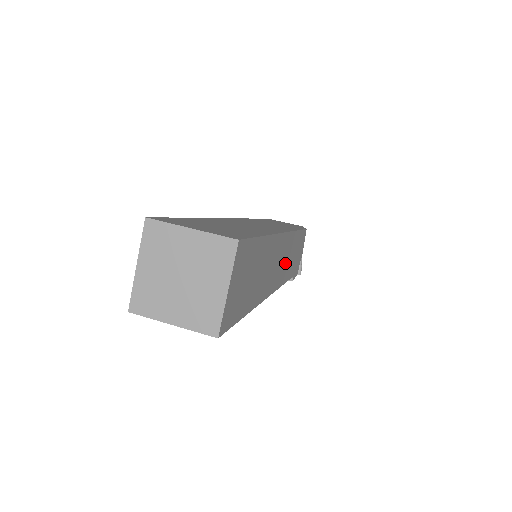
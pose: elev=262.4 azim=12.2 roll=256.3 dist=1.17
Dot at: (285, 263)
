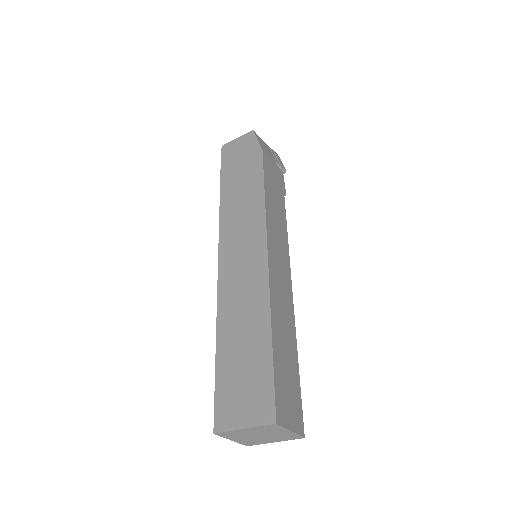
Dot at: (279, 242)
